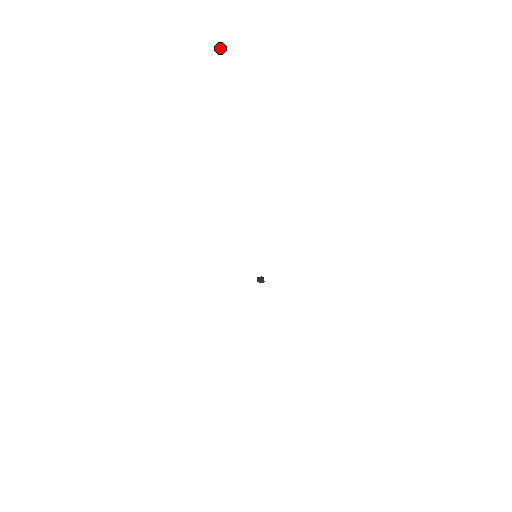
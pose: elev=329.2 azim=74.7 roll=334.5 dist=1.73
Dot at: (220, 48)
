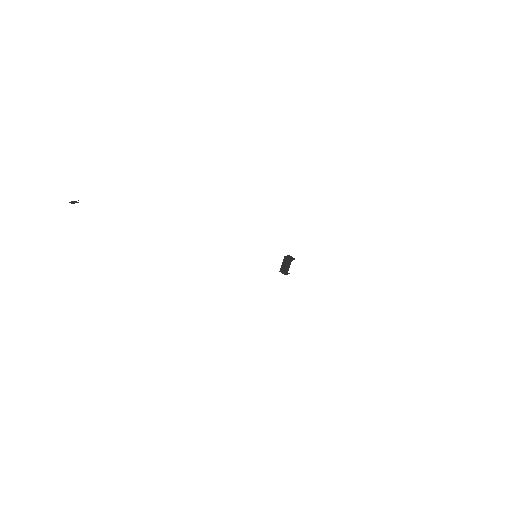
Dot at: (74, 201)
